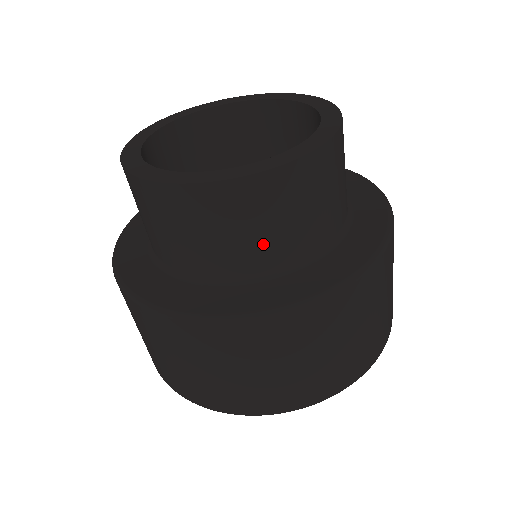
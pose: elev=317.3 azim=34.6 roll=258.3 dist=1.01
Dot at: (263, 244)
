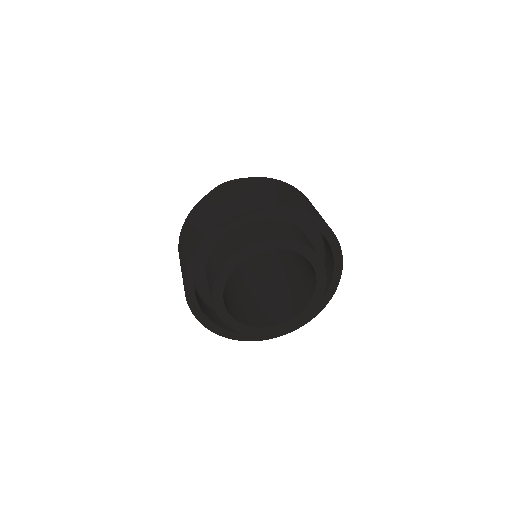
Dot at: occluded
